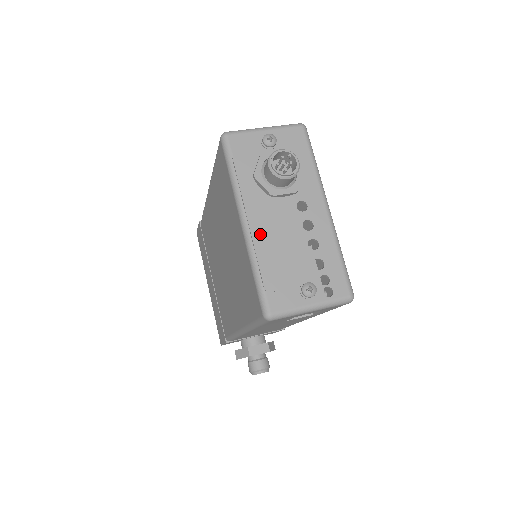
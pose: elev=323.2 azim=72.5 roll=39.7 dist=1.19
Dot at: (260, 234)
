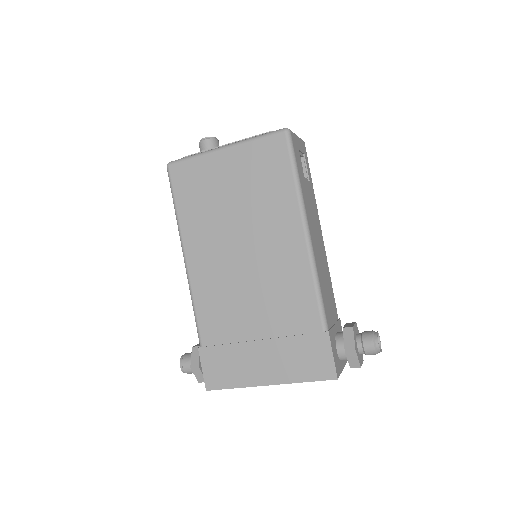
Dot at: occluded
